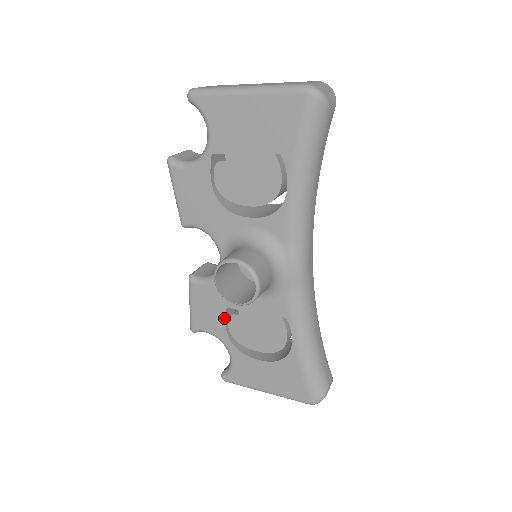
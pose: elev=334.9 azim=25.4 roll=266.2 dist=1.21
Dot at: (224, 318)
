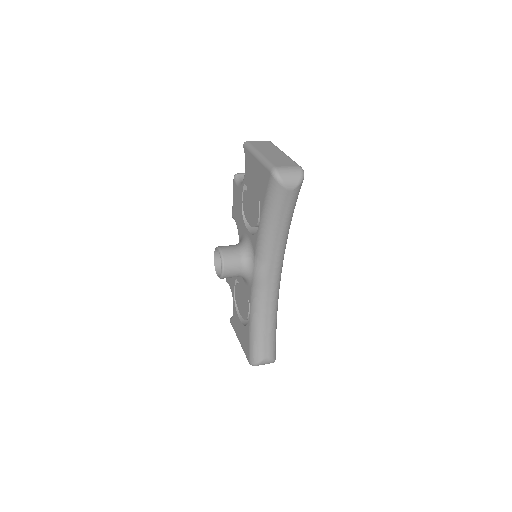
Dot at: (235, 283)
